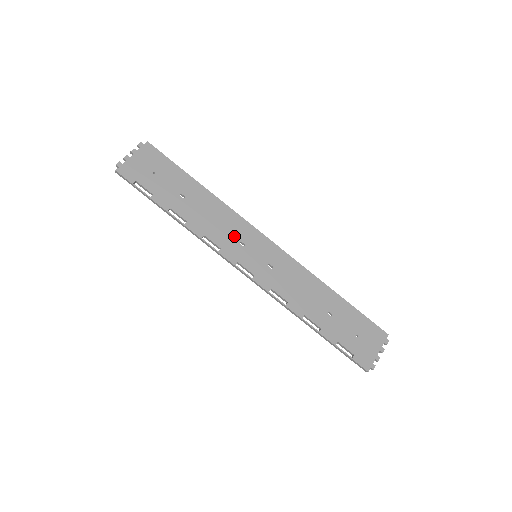
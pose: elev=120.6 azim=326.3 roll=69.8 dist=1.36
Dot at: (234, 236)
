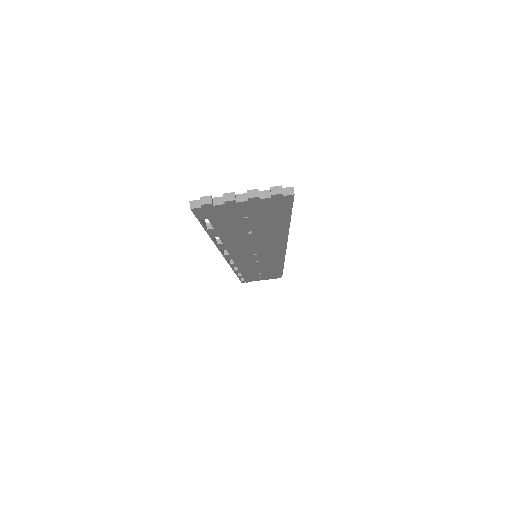
Dot at: (256, 252)
